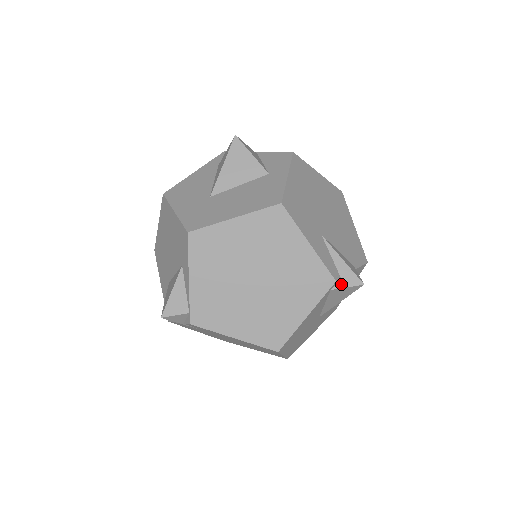
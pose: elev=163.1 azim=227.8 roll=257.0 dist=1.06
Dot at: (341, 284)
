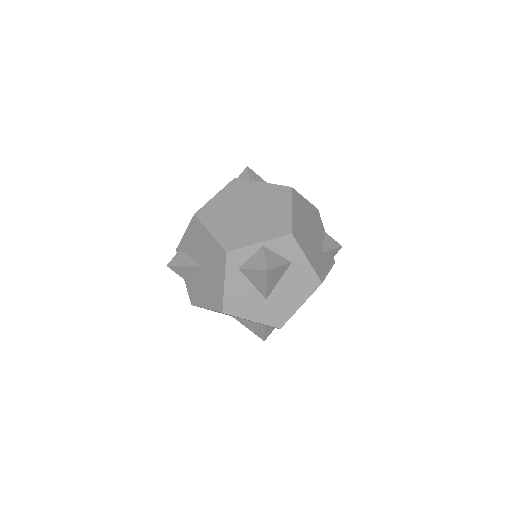
Dot at: (333, 256)
